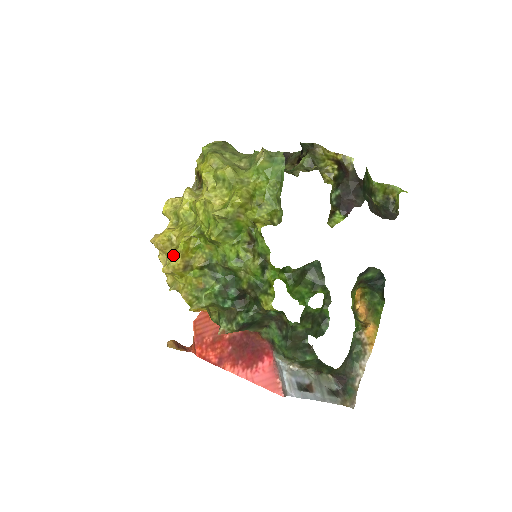
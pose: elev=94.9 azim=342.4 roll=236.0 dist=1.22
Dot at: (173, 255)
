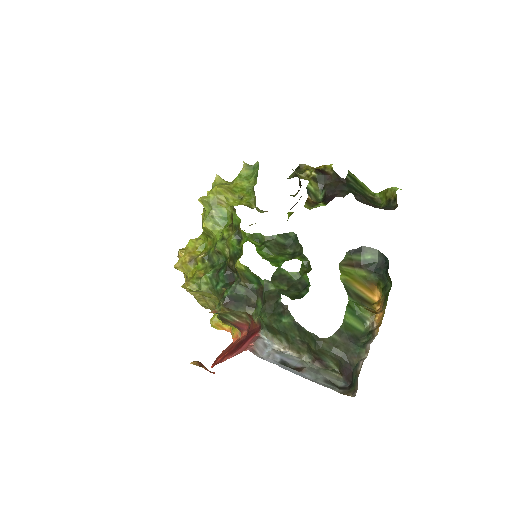
Dot at: occluded
